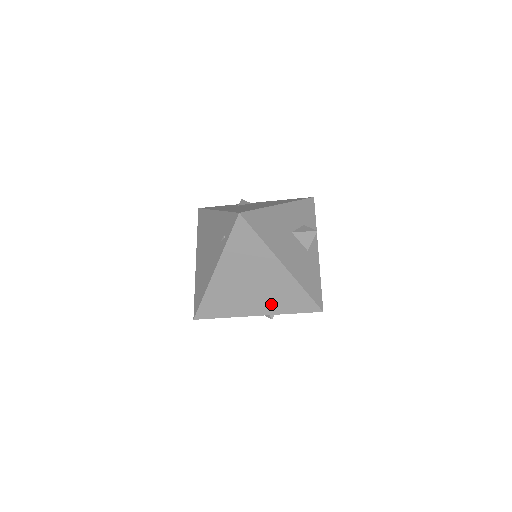
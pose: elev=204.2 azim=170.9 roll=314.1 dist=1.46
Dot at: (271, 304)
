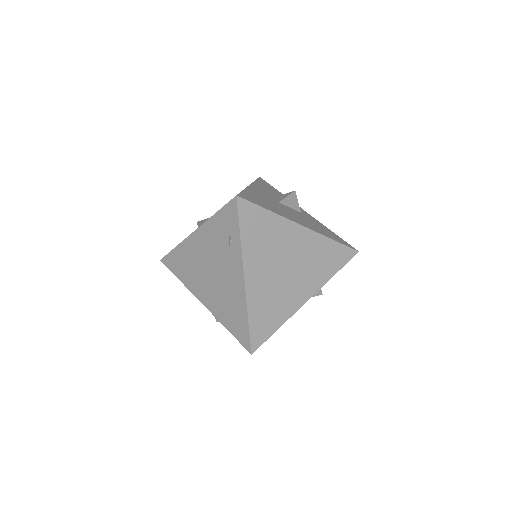
Dot at: (313, 278)
